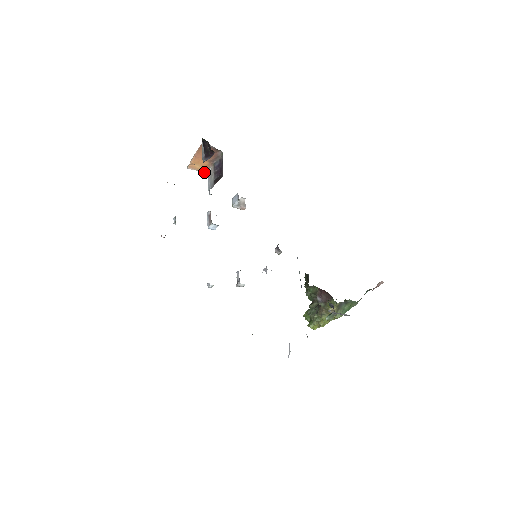
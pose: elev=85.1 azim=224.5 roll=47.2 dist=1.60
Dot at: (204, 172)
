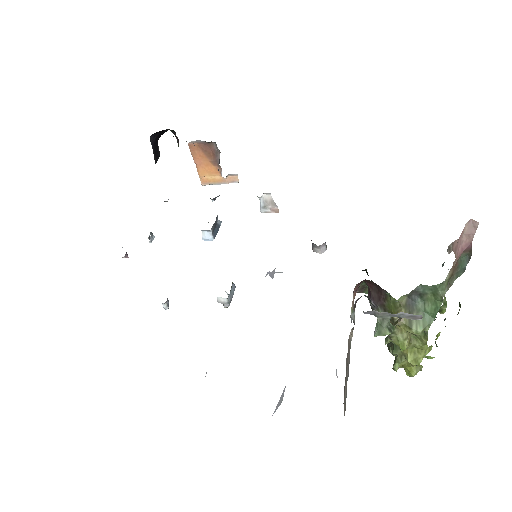
Dot at: (222, 183)
